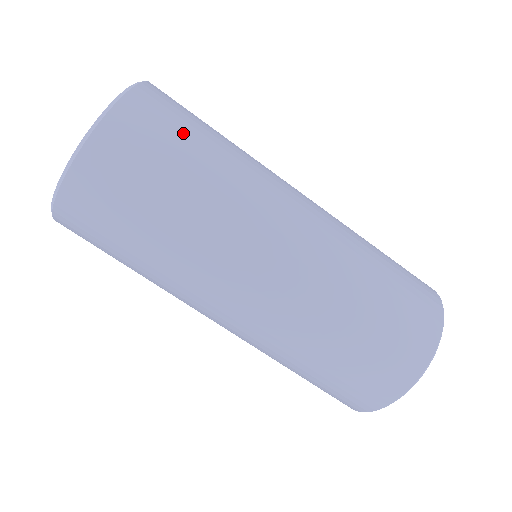
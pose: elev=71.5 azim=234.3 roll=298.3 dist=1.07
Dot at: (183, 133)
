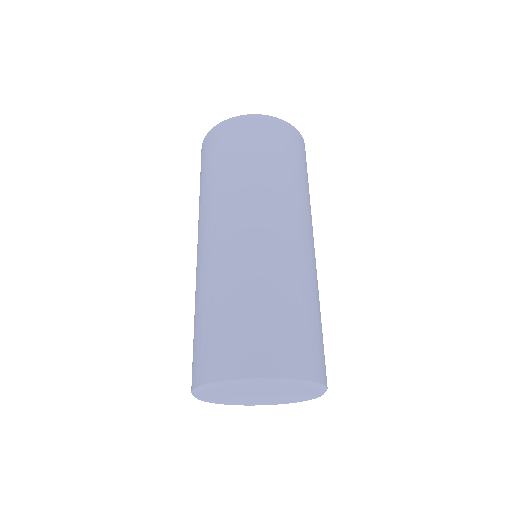
Dot at: occluded
